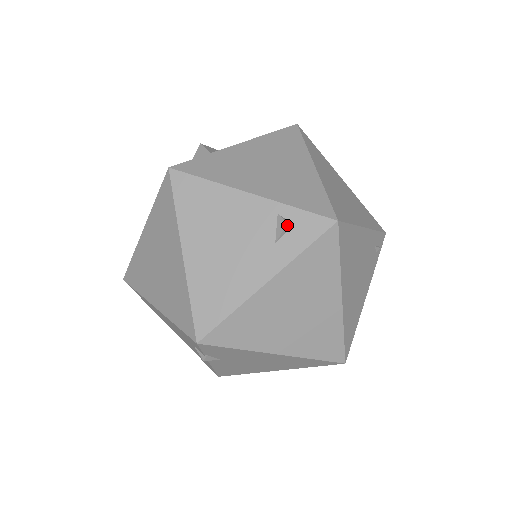
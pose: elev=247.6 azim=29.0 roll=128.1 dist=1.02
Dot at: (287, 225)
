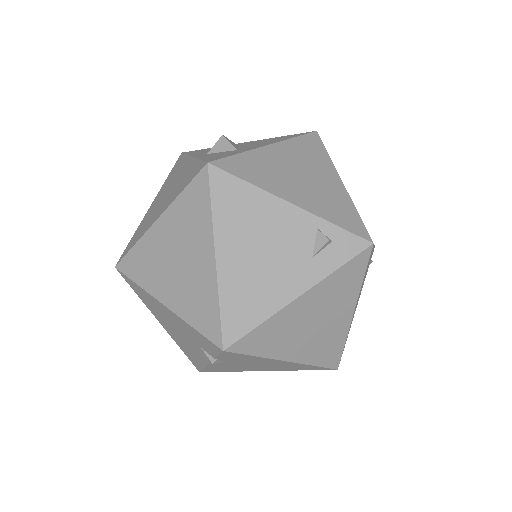
Dot at: (327, 242)
